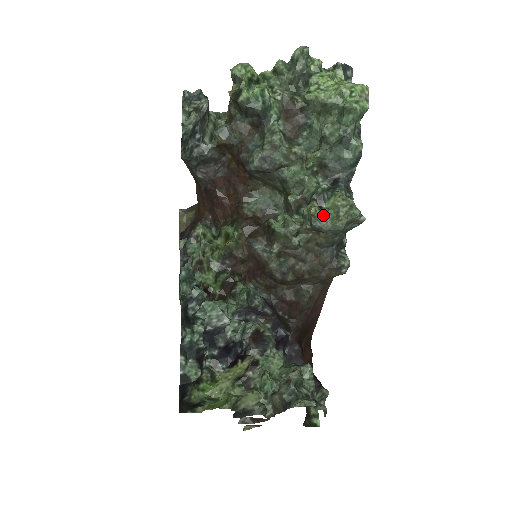
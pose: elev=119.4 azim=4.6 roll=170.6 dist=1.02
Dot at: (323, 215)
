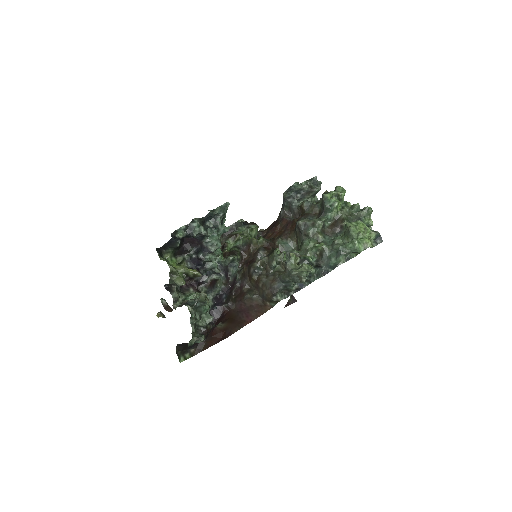
Dot at: (294, 262)
